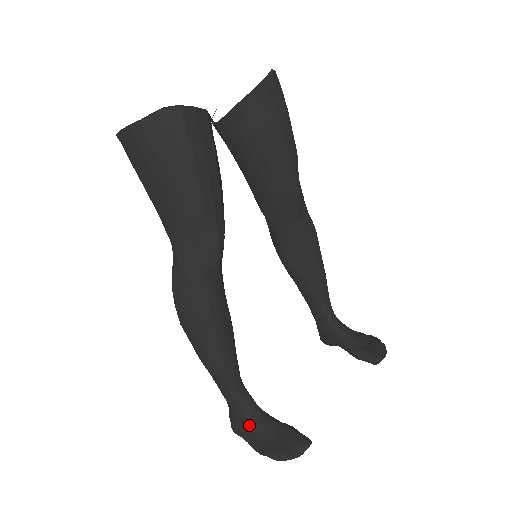
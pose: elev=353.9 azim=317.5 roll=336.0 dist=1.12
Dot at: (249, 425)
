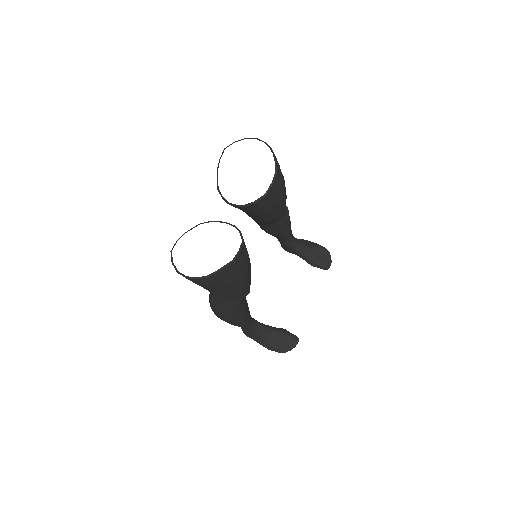
Dot at: (260, 337)
